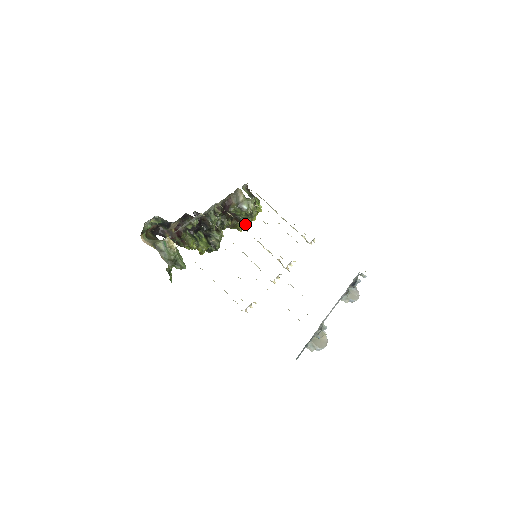
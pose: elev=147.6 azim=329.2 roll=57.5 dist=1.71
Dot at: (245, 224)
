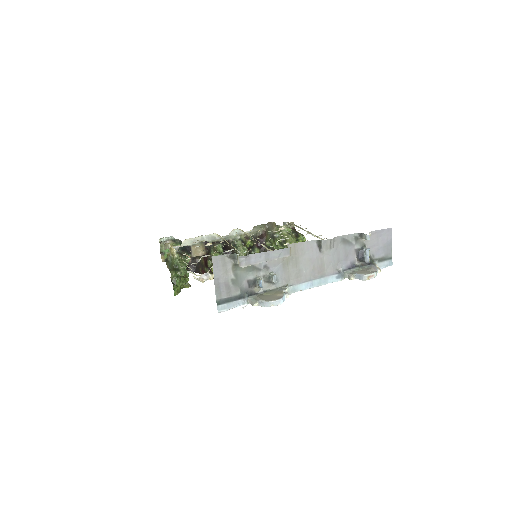
Dot at: occluded
